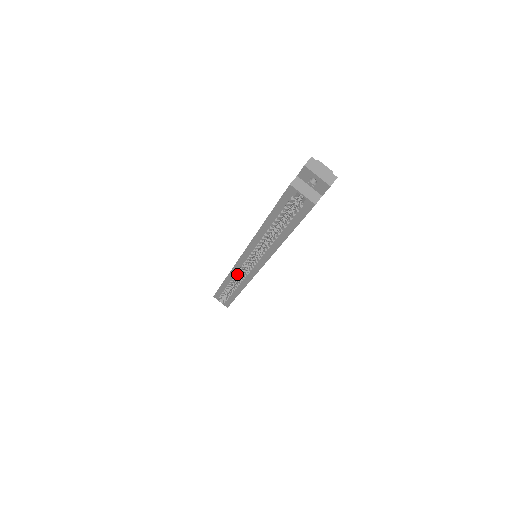
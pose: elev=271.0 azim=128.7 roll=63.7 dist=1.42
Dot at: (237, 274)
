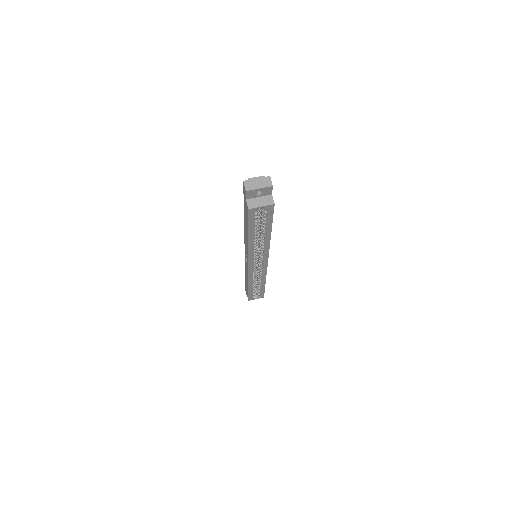
Dot at: (254, 276)
